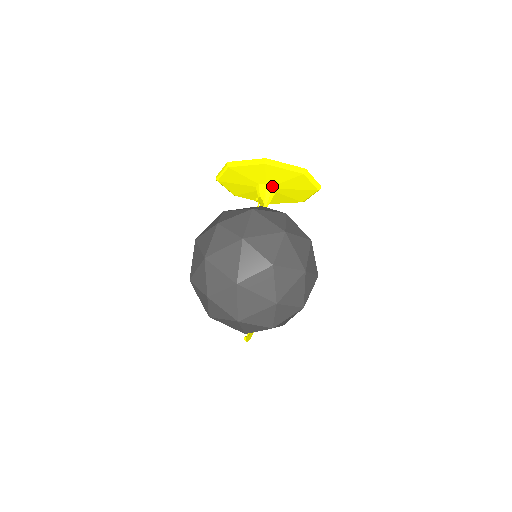
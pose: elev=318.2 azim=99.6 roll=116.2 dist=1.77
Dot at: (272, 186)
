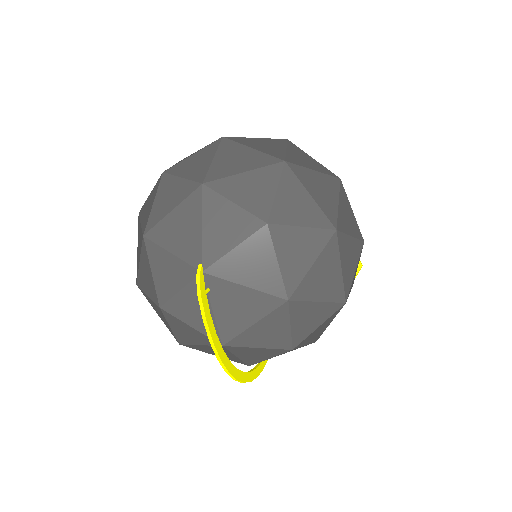
Dot at: occluded
